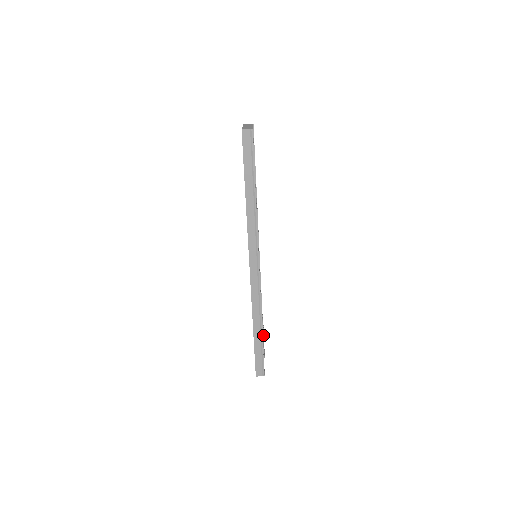
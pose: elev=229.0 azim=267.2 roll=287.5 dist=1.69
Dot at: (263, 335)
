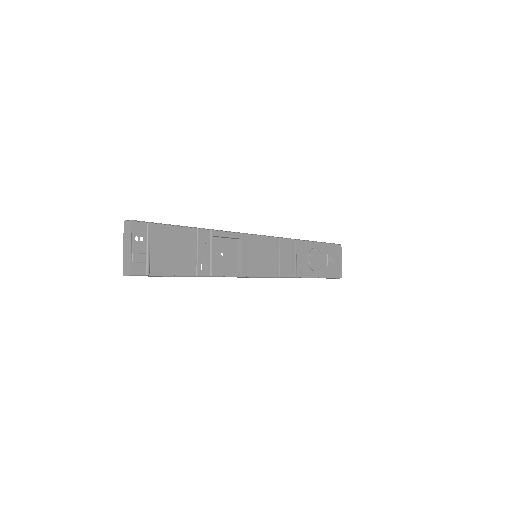
Dot at: (321, 258)
